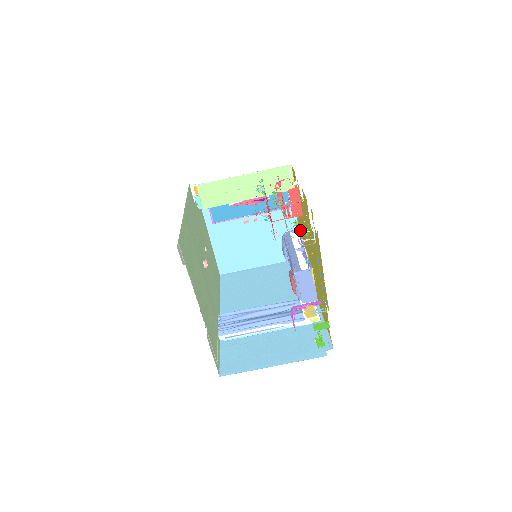
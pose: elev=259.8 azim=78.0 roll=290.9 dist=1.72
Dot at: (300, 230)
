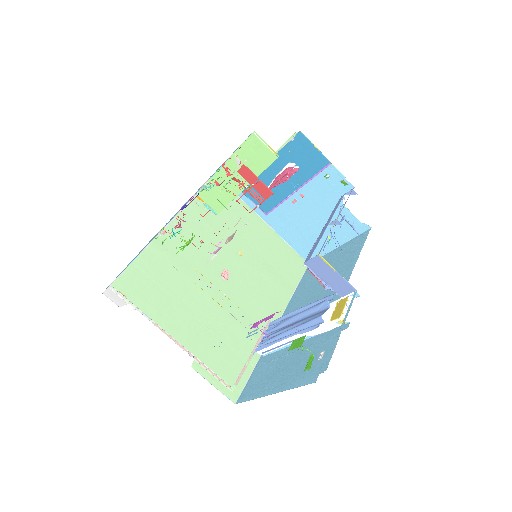
Dot at: occluded
